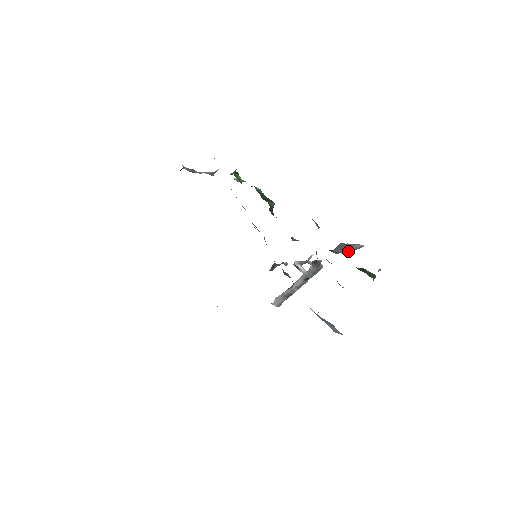
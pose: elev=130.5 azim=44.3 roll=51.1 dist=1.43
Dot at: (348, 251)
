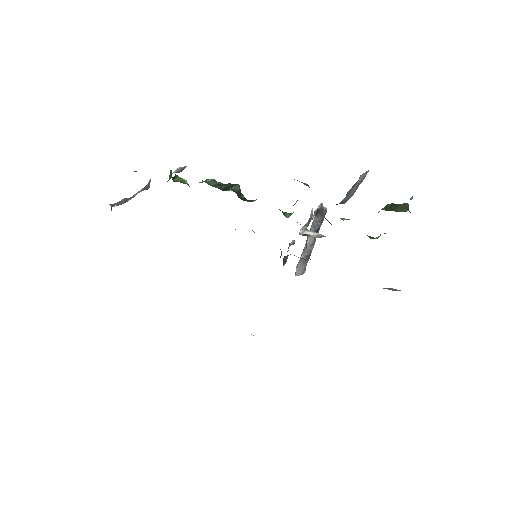
Dot at: (355, 190)
